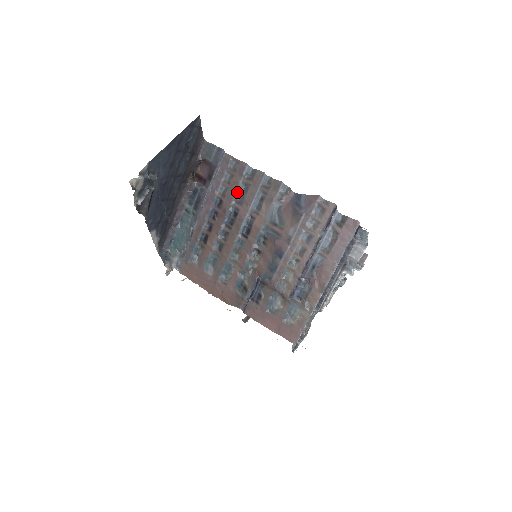
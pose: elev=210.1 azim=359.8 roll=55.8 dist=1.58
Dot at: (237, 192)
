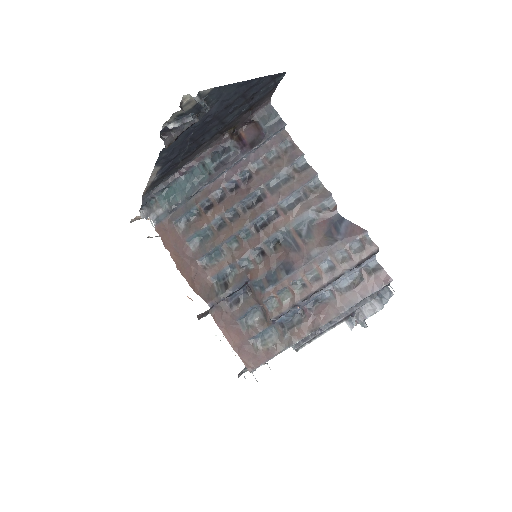
Dot at: (275, 177)
